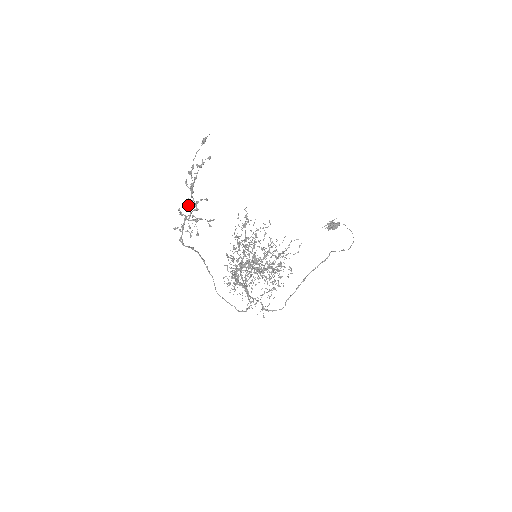
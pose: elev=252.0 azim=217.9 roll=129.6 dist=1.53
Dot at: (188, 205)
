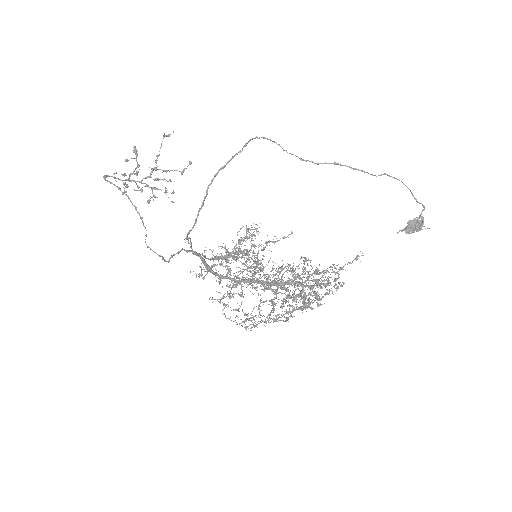
Dot at: (127, 160)
